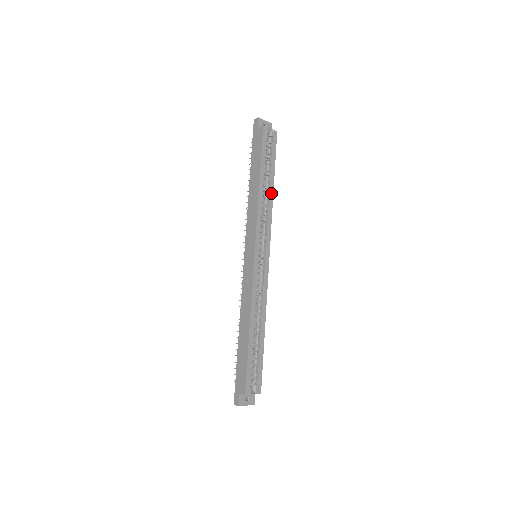
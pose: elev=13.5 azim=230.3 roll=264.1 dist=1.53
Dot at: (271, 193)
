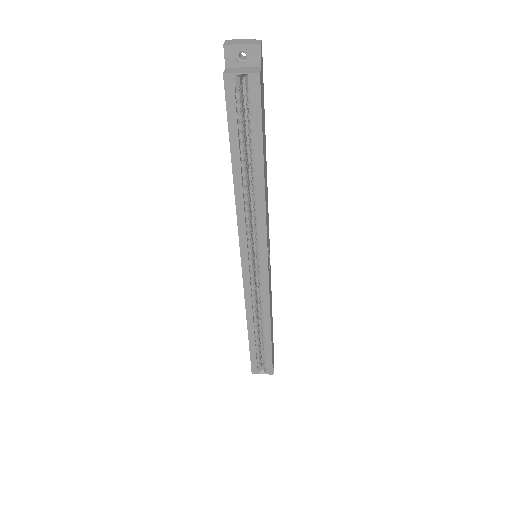
Dot at: (260, 185)
